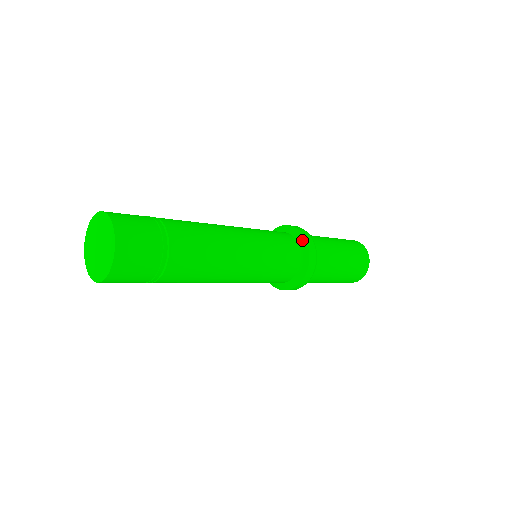
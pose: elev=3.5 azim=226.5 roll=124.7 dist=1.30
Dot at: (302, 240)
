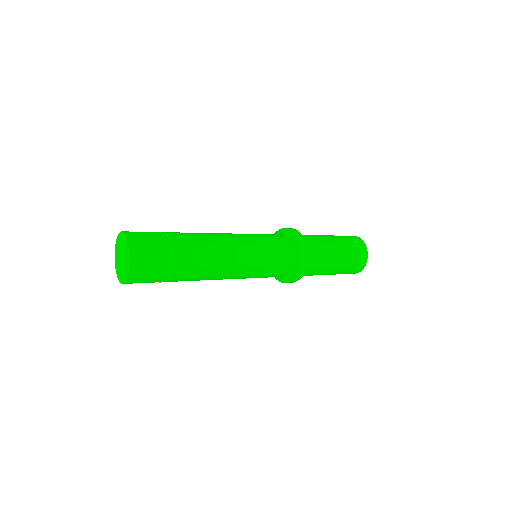
Dot at: (296, 266)
